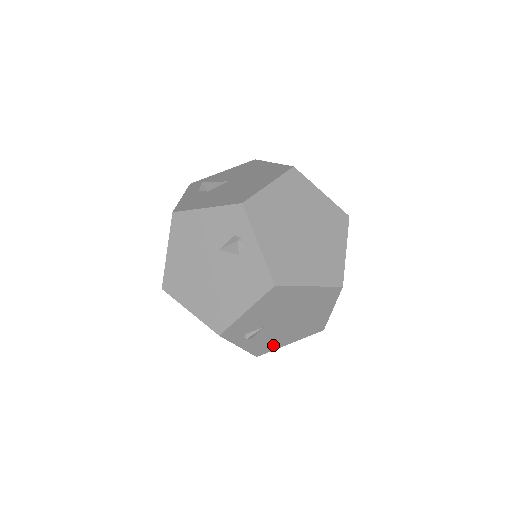
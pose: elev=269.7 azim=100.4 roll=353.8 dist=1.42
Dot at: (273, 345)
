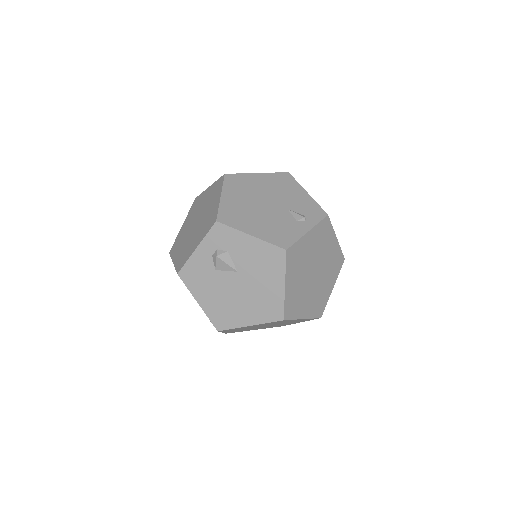
Dot at: occluded
